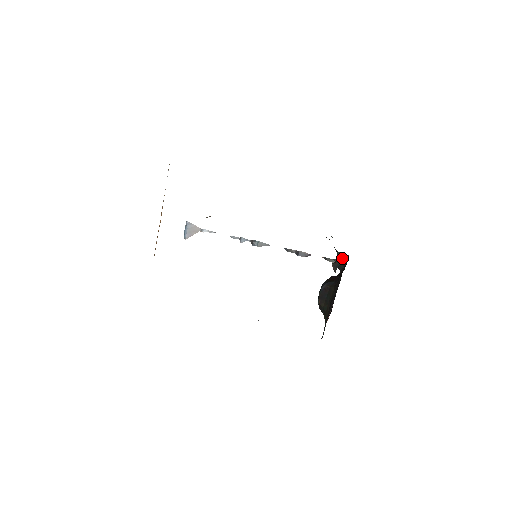
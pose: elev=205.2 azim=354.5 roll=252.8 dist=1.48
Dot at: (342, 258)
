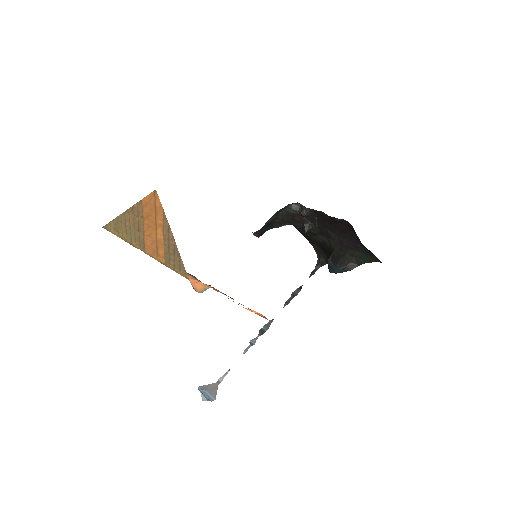
Dot at: (297, 205)
